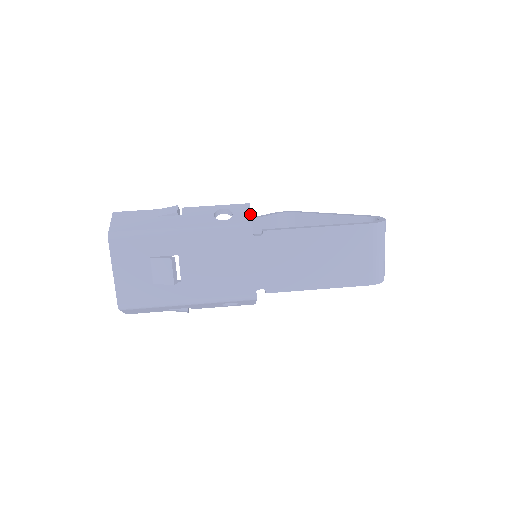
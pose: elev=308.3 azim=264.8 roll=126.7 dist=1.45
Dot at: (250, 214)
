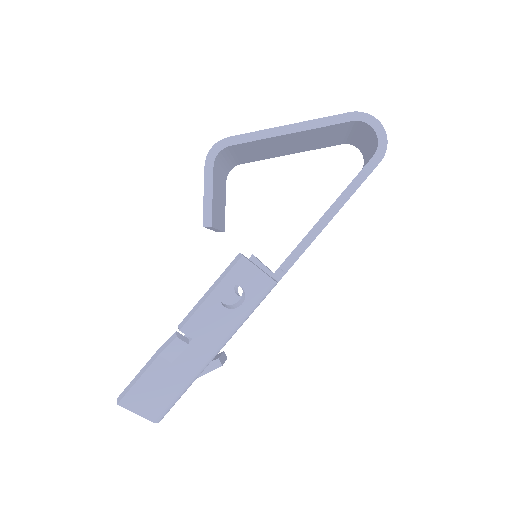
Dot at: (260, 271)
